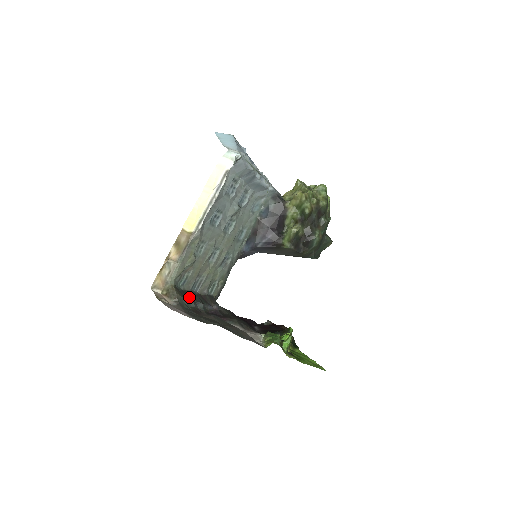
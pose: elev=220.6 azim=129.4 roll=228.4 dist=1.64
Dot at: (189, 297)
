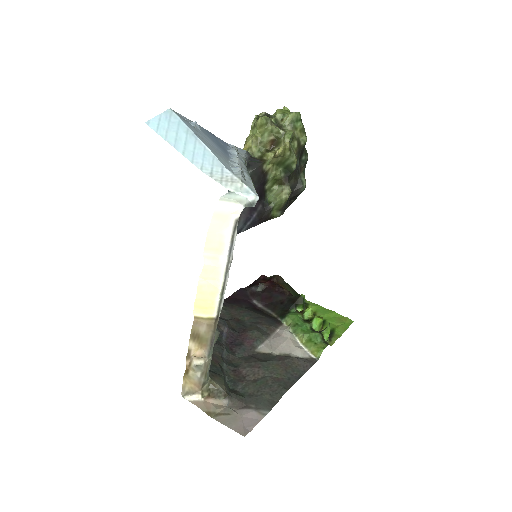
Dot at: (217, 361)
